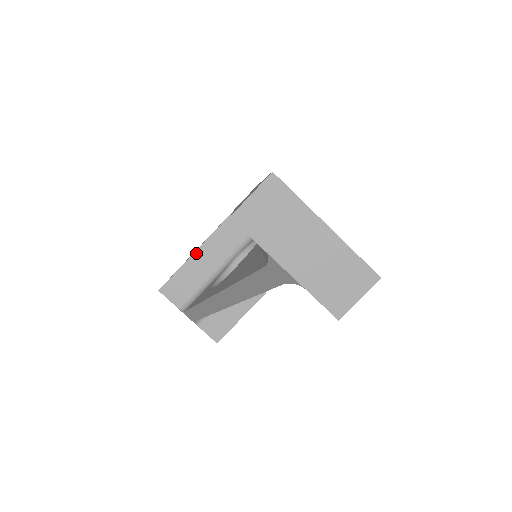
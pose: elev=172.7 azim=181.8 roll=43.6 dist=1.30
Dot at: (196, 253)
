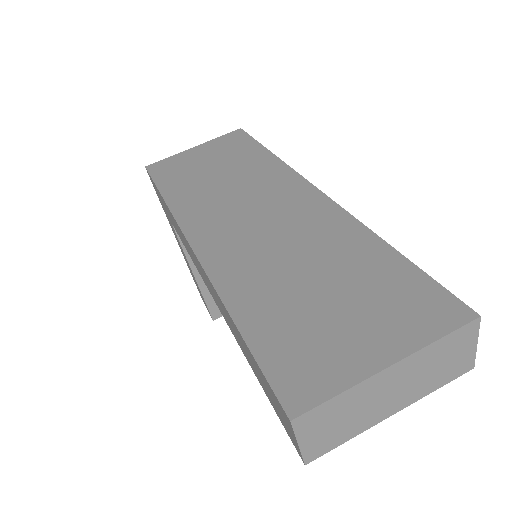
Dot at: (196, 277)
